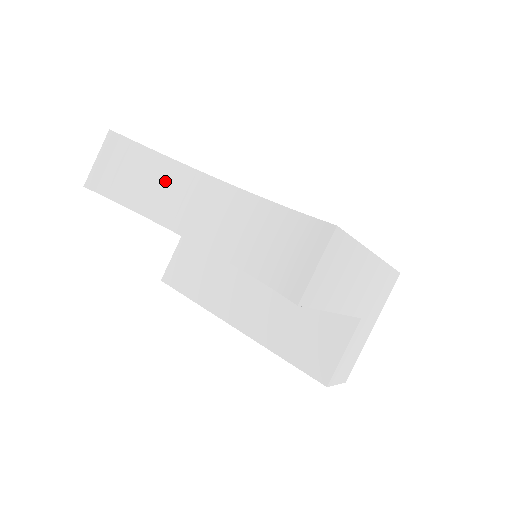
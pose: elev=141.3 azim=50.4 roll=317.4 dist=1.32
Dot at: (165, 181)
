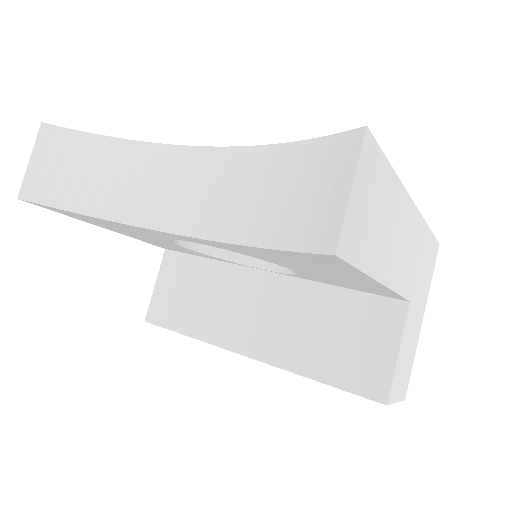
Dot at: (120, 168)
